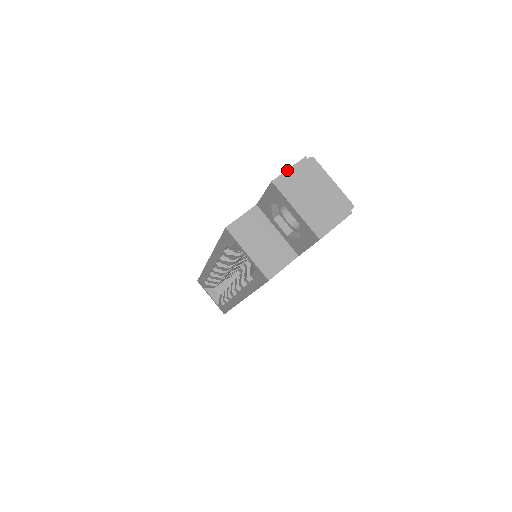
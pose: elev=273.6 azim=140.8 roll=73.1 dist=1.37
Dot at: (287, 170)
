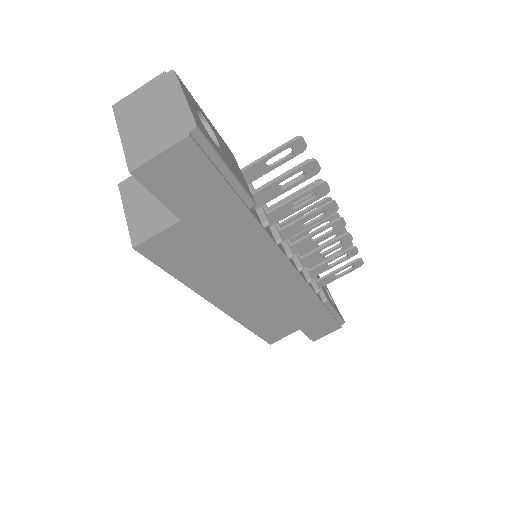
Dot at: (135, 91)
